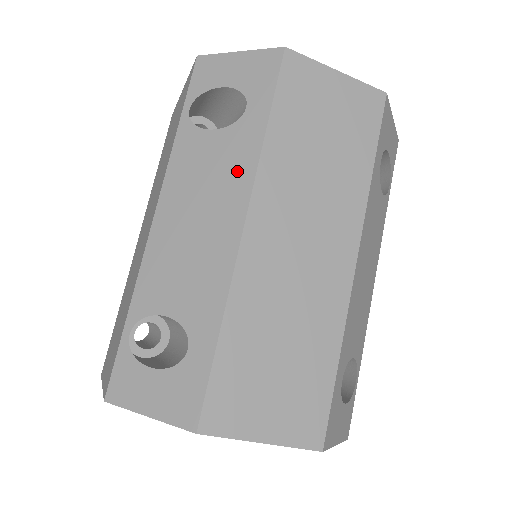
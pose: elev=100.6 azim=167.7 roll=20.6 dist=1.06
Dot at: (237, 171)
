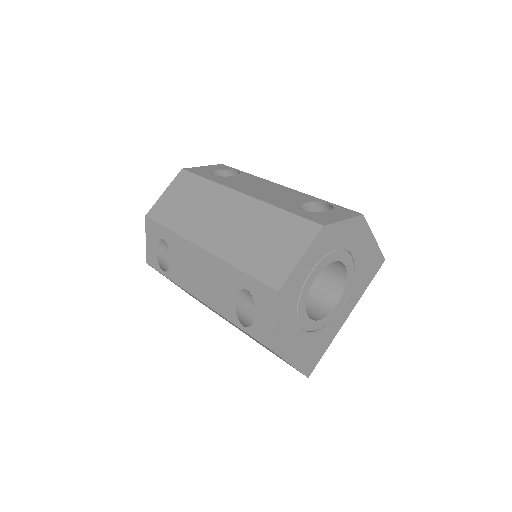
Dot at: (184, 248)
